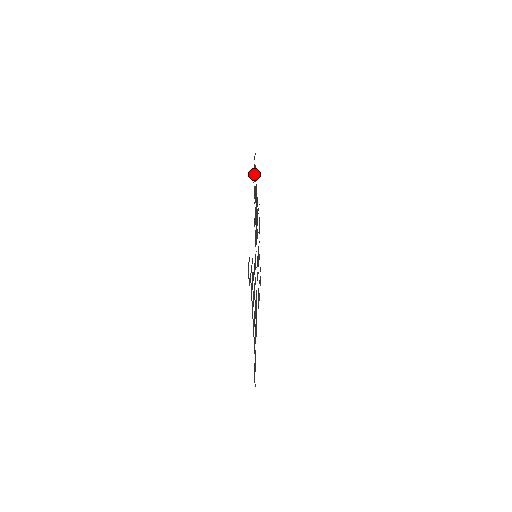
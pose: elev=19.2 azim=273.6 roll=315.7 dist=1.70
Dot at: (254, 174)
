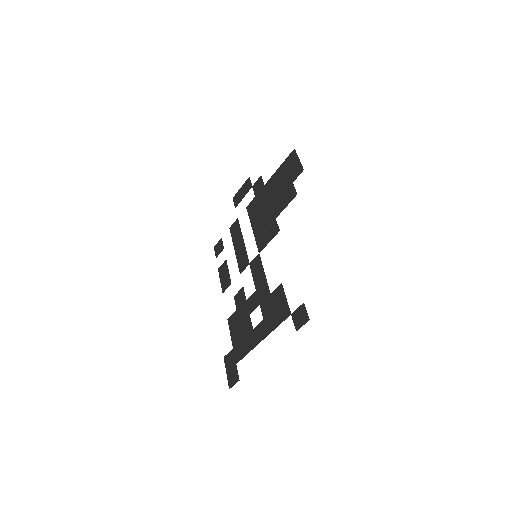
Dot at: (294, 180)
